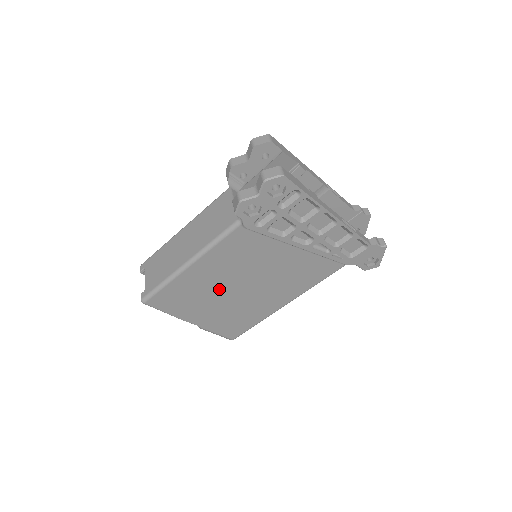
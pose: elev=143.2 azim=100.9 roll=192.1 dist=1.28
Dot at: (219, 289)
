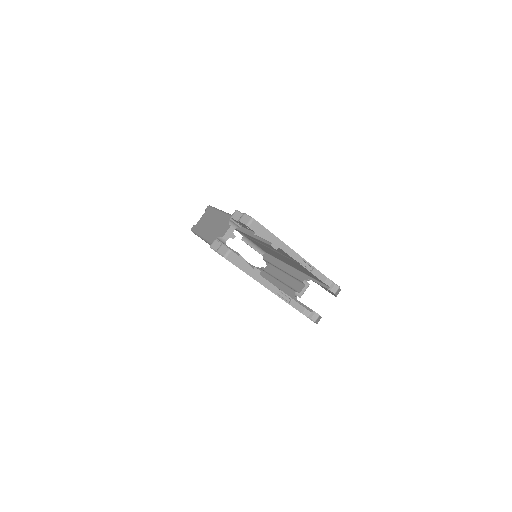
Dot at: occluded
